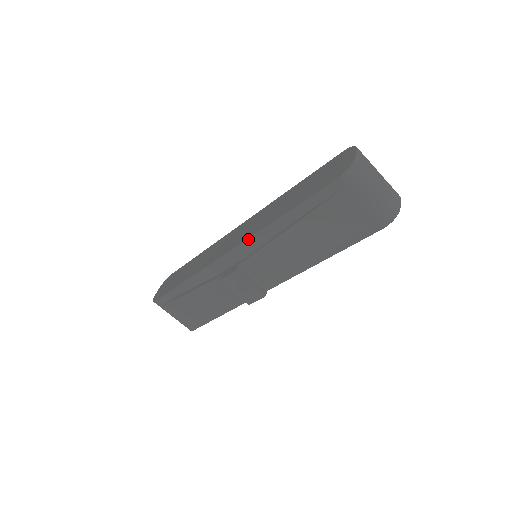
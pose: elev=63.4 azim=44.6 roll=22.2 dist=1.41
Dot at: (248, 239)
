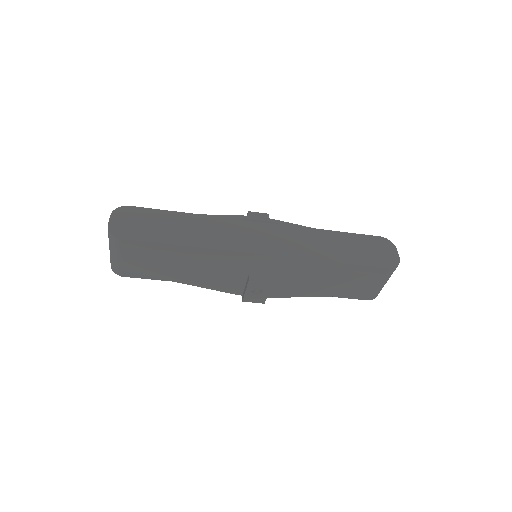
Dot at: (290, 258)
